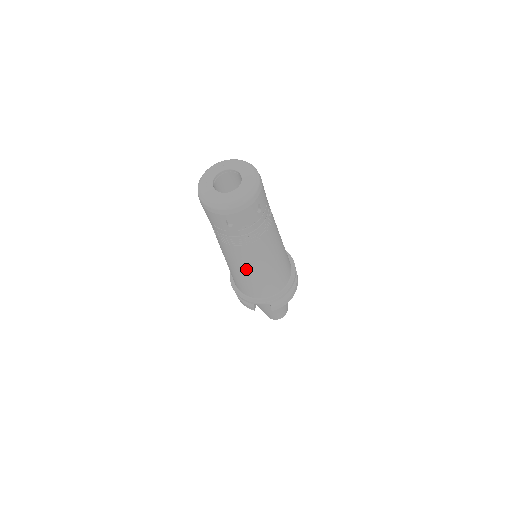
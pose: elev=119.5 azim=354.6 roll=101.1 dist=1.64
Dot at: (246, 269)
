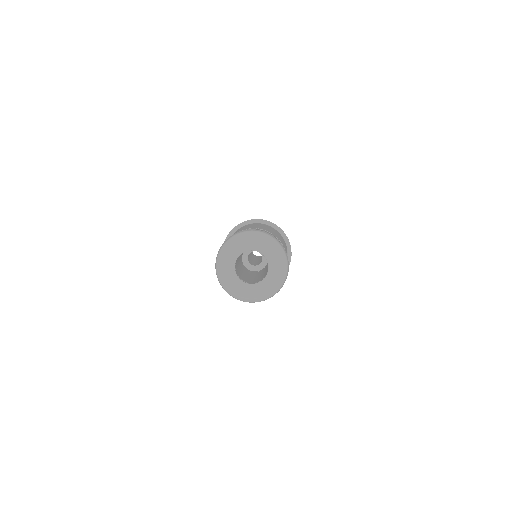
Dot at: occluded
